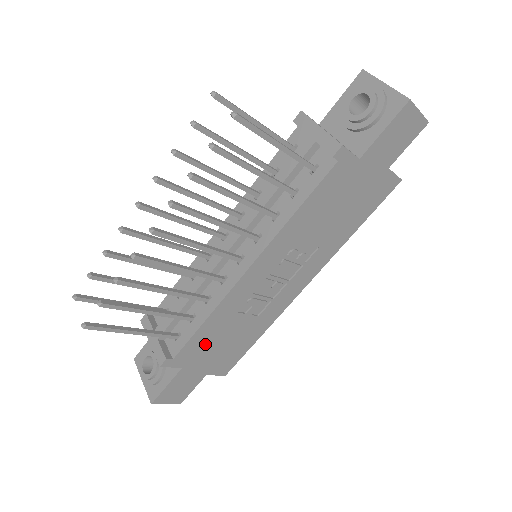
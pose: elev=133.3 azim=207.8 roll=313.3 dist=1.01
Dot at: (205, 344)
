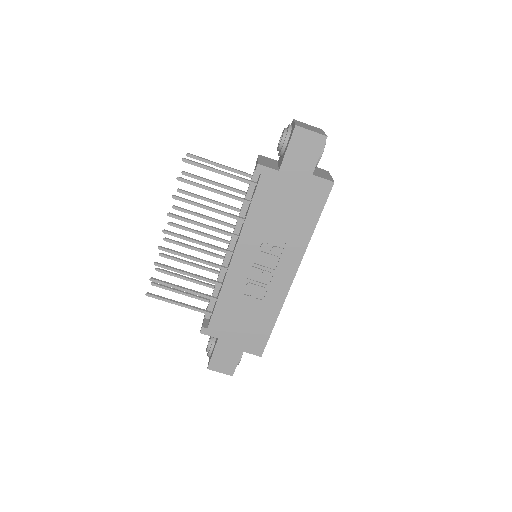
Dot at: (228, 319)
